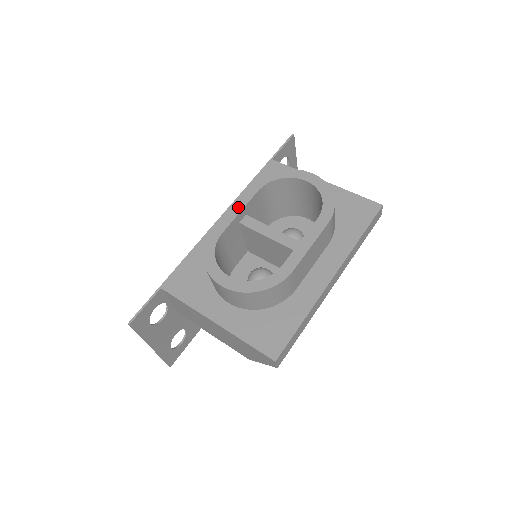
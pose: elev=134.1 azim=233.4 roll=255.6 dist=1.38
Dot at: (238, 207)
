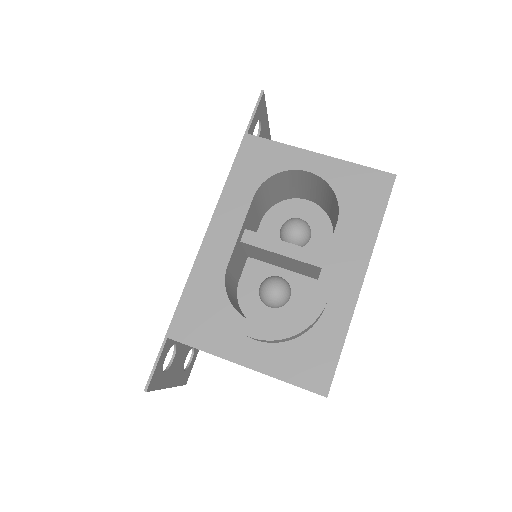
Dot at: (236, 225)
